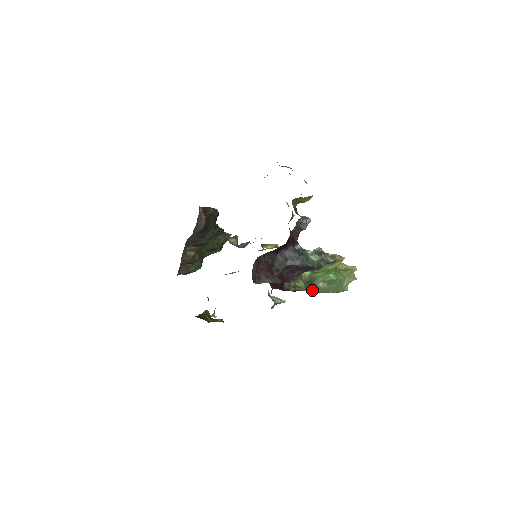
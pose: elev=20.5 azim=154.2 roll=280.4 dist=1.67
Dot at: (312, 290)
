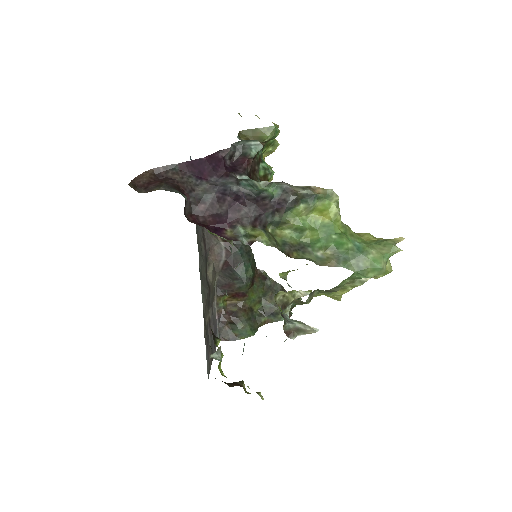
Dot at: (298, 257)
